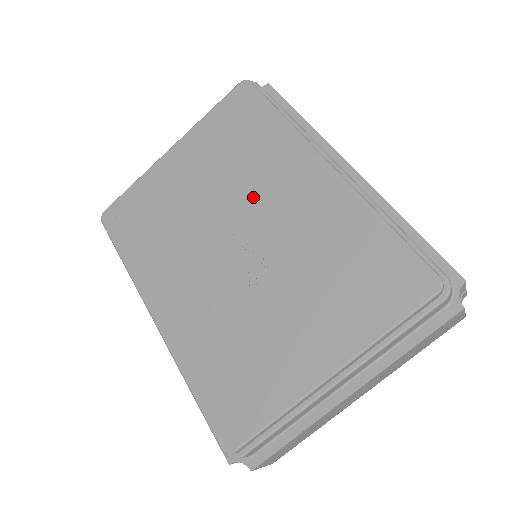
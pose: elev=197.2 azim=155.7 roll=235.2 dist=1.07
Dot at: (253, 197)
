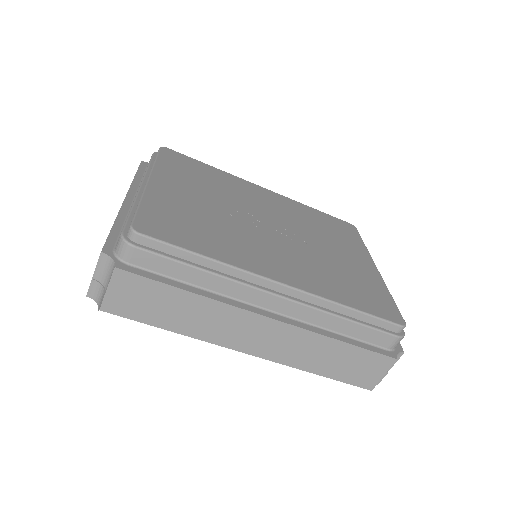
Dot at: (249, 204)
